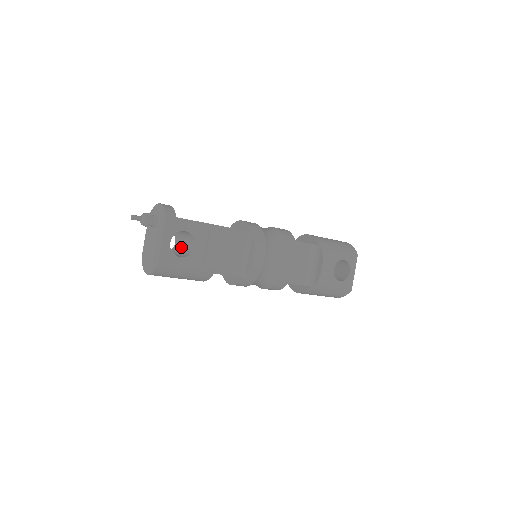
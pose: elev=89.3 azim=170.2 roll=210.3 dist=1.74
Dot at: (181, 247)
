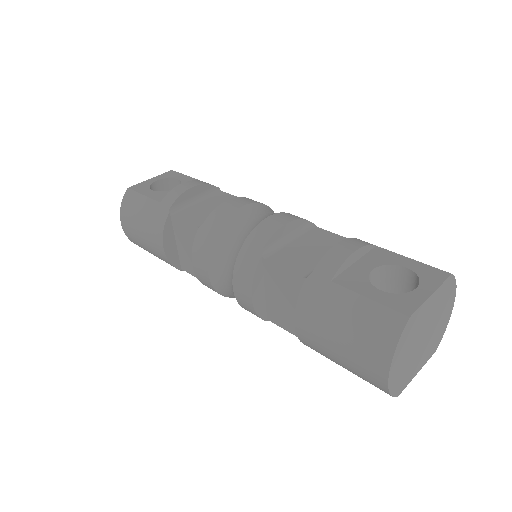
Dot at: occluded
